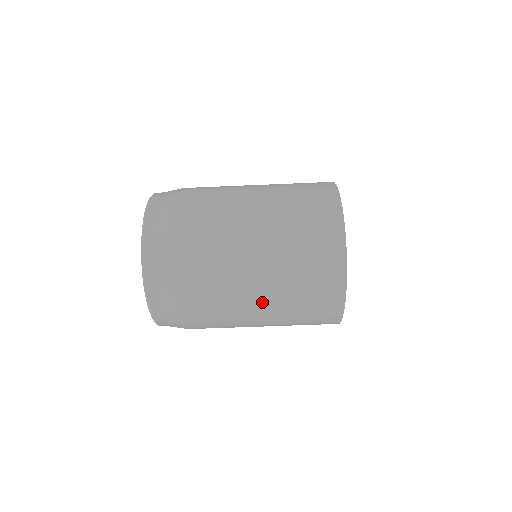
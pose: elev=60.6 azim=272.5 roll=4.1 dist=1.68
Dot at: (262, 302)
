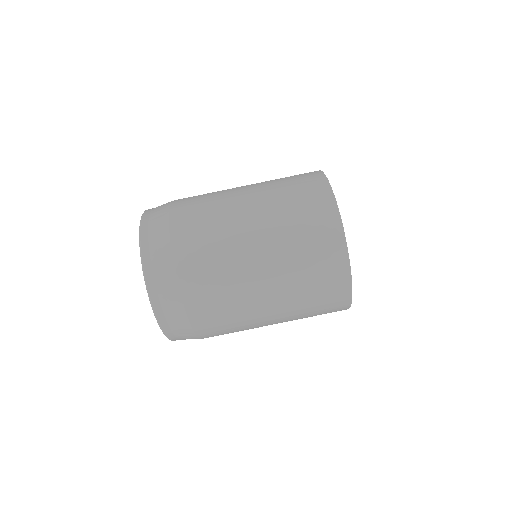
Dot at: (258, 240)
